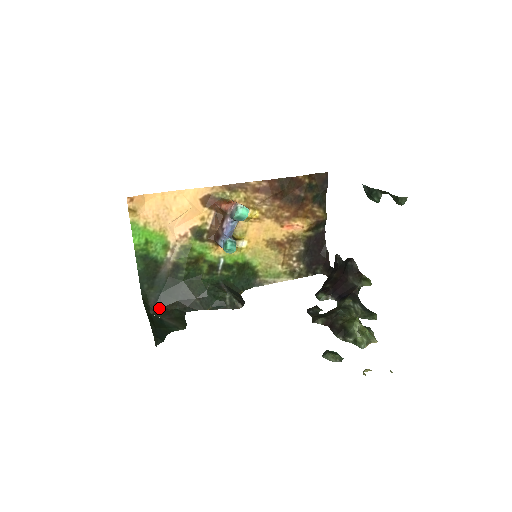
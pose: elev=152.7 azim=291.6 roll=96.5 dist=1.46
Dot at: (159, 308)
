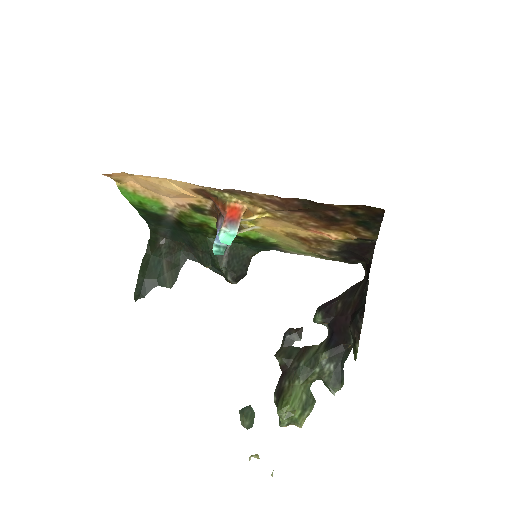
Dot at: (169, 239)
